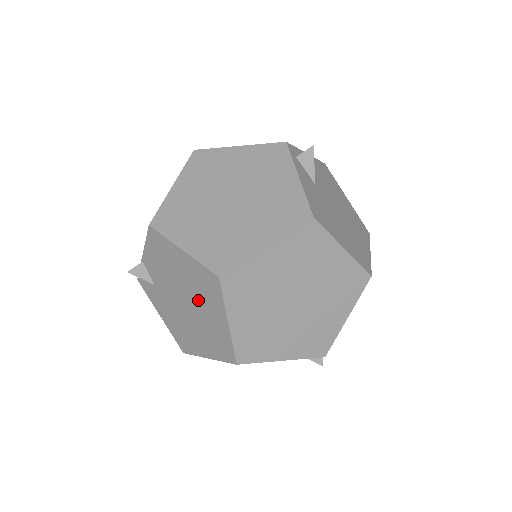
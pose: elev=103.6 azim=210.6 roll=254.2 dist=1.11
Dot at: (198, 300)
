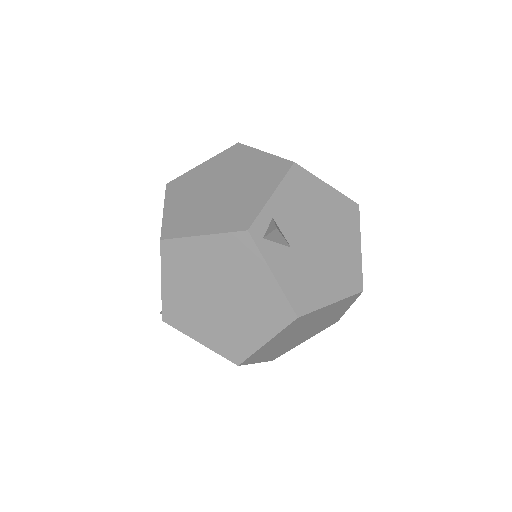
Dot at: occluded
